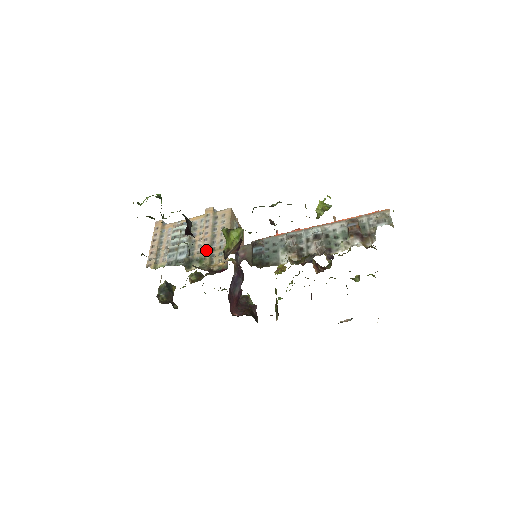
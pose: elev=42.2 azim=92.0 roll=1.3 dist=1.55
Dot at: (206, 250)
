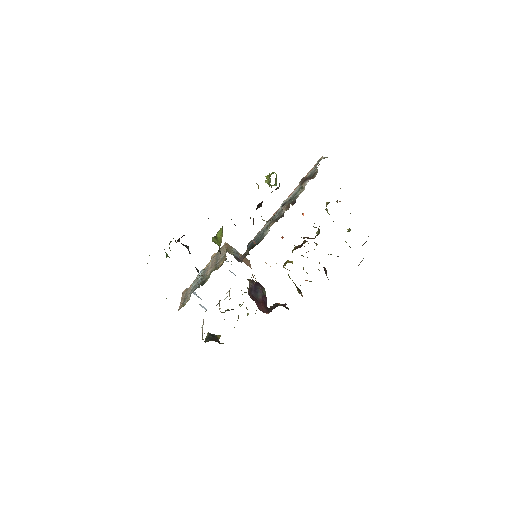
Dot at: occluded
